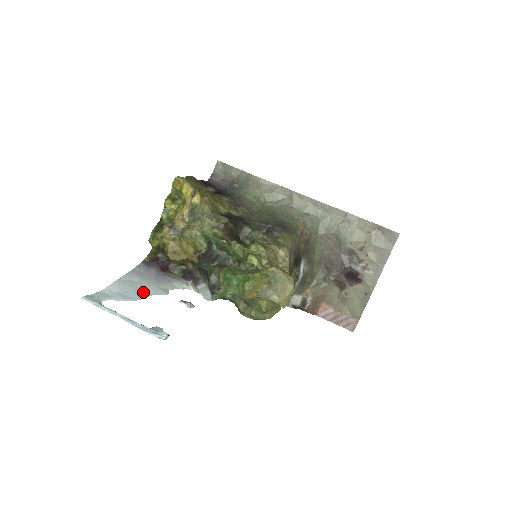
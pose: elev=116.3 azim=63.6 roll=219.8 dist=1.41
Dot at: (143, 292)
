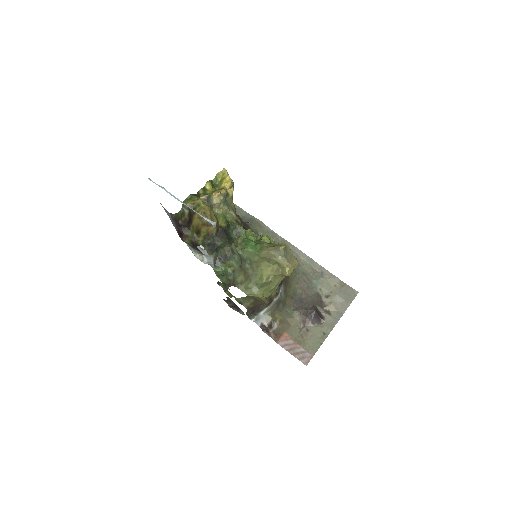
Dot at: occluded
